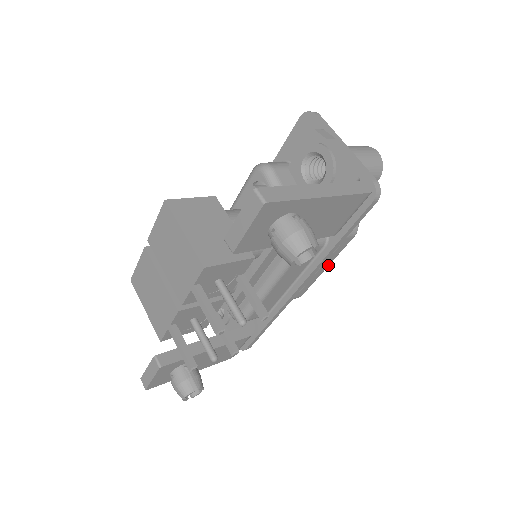
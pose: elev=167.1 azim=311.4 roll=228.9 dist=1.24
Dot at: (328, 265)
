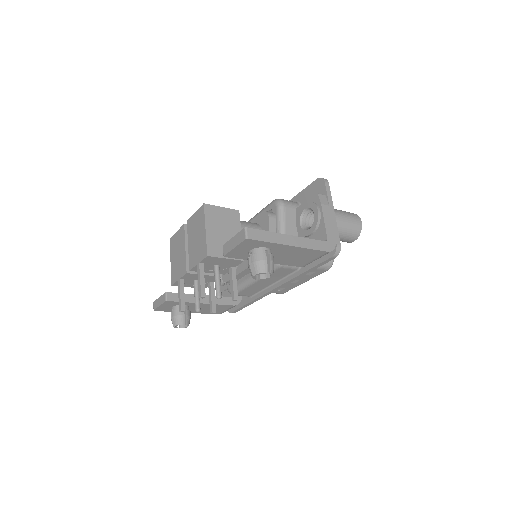
Dot at: (305, 281)
